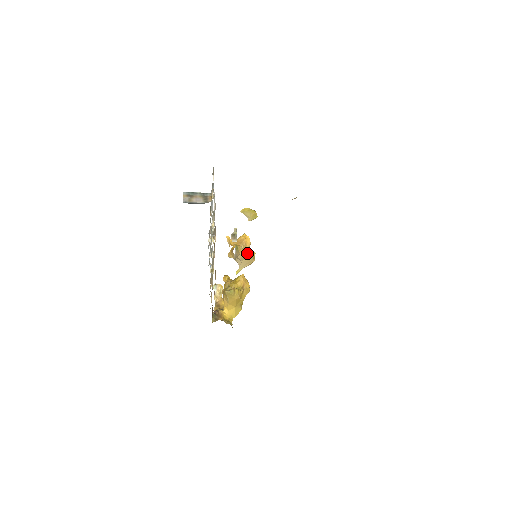
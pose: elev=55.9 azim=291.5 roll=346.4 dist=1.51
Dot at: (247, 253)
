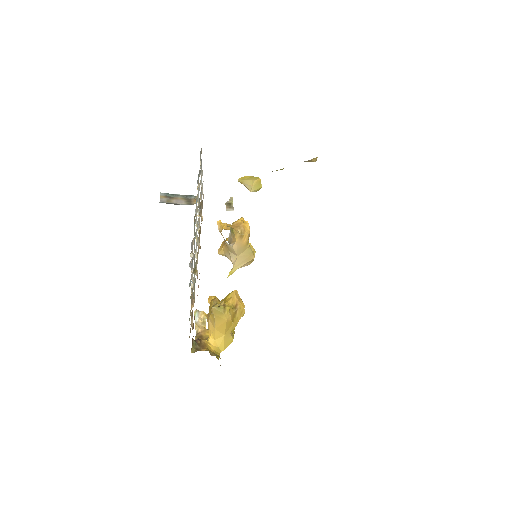
Dot at: (245, 243)
